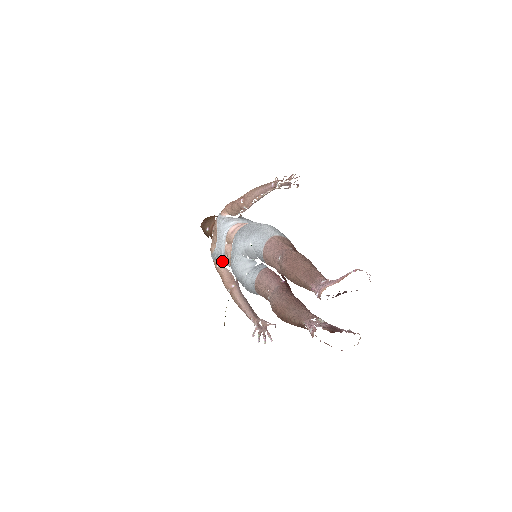
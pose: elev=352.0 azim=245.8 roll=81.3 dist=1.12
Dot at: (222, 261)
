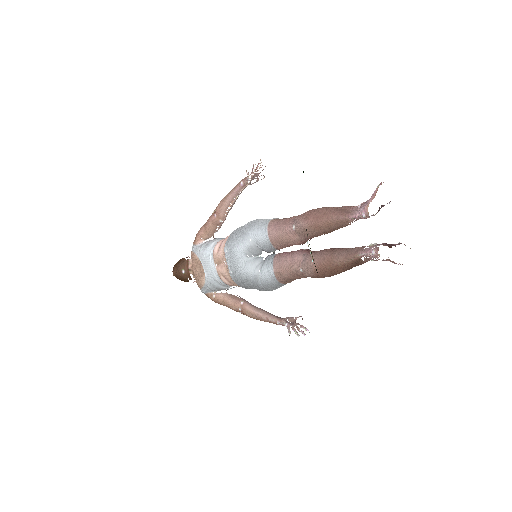
Dot at: (218, 286)
